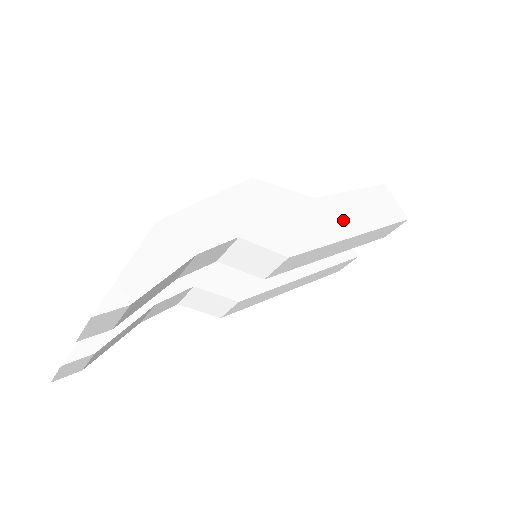
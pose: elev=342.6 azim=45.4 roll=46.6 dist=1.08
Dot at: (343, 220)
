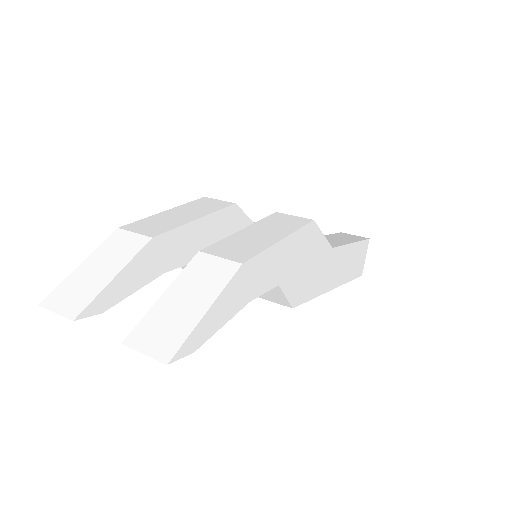
Dot at: (334, 273)
